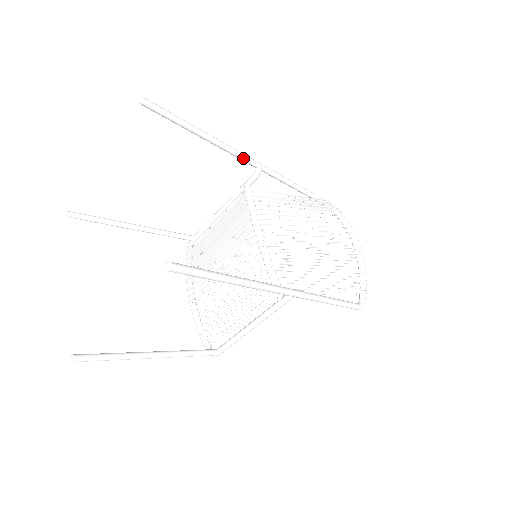
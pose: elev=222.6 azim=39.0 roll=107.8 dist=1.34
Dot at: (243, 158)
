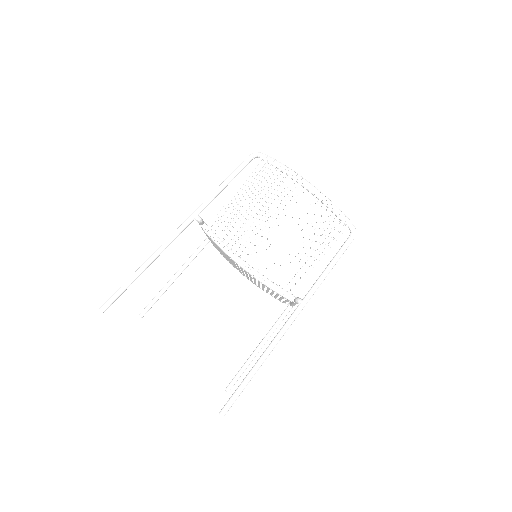
Dot at: (180, 233)
